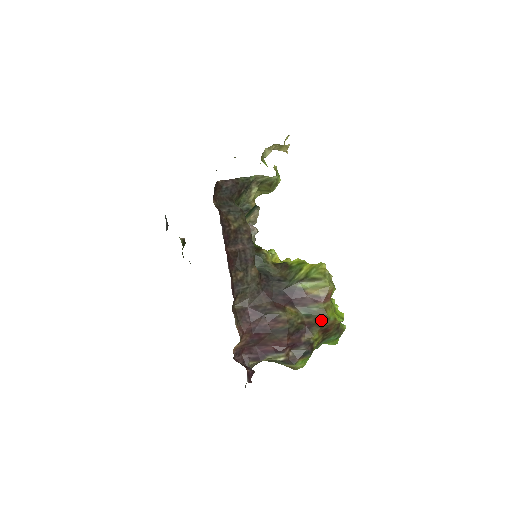
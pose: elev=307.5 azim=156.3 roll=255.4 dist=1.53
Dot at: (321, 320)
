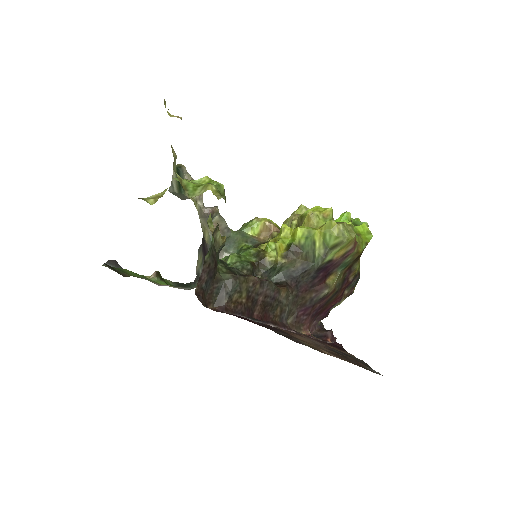
Dot at: (357, 258)
